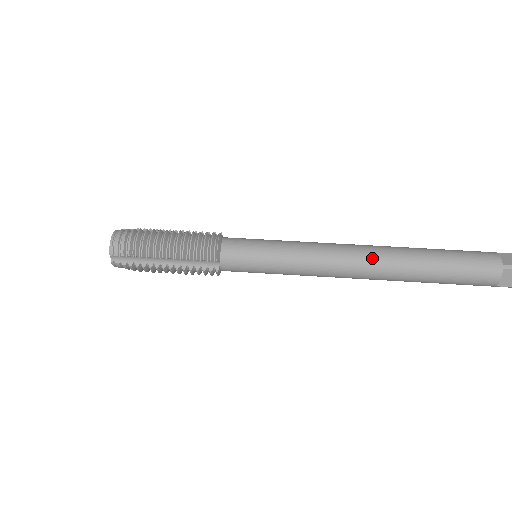
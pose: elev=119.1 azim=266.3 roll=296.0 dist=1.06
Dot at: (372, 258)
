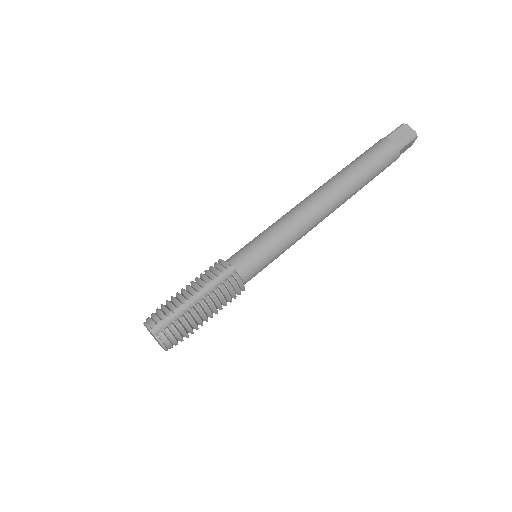
Dot at: (318, 190)
